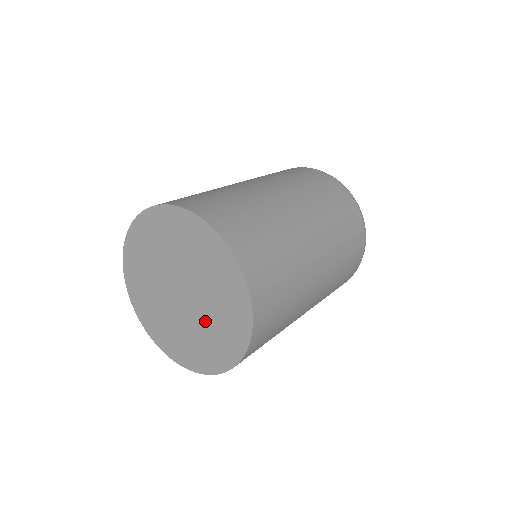
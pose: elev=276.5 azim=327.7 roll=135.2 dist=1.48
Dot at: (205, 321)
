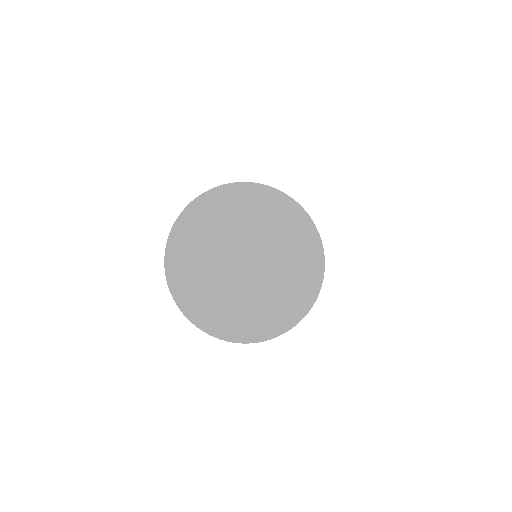
Dot at: (277, 260)
